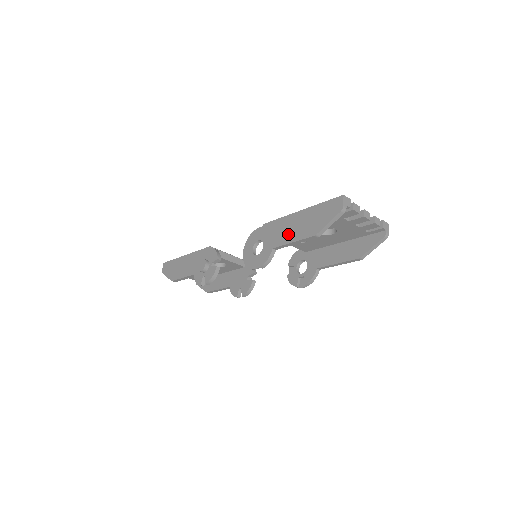
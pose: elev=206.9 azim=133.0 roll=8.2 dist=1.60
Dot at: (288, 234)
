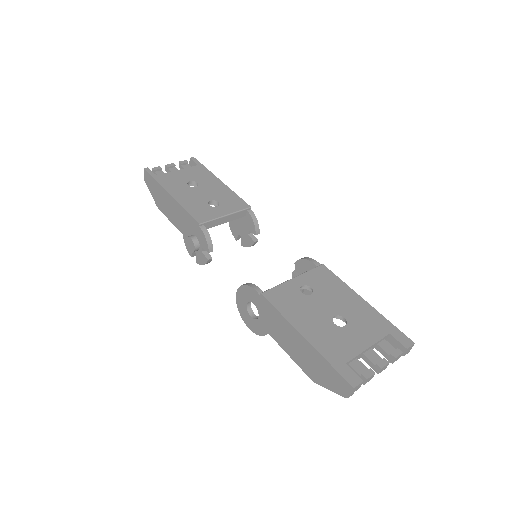
Dot at: (286, 343)
